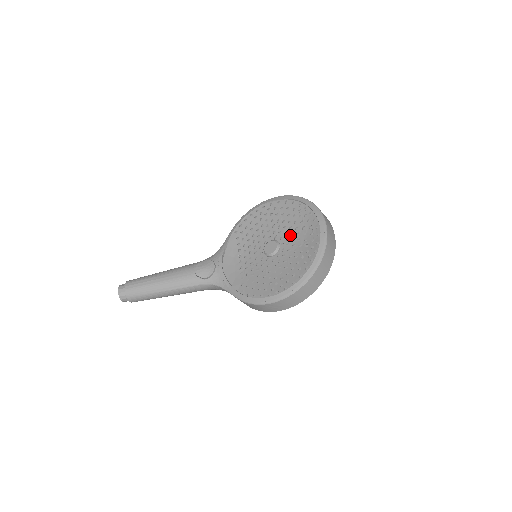
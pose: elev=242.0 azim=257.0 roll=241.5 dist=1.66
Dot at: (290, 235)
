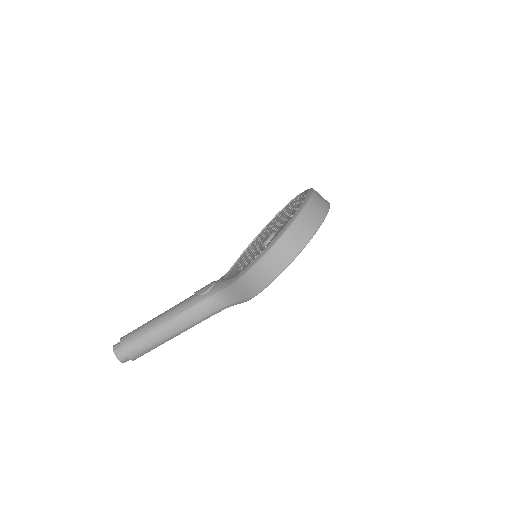
Dot at: (284, 221)
